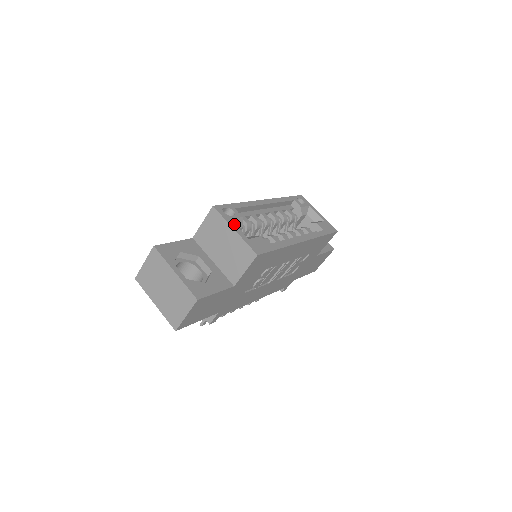
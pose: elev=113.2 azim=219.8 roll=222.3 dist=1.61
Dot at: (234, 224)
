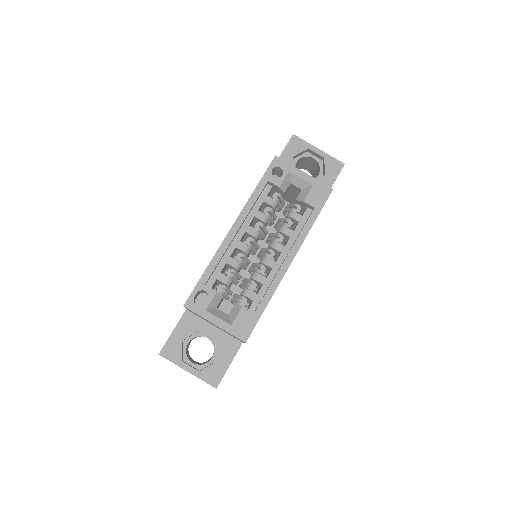
Dot at: (211, 315)
